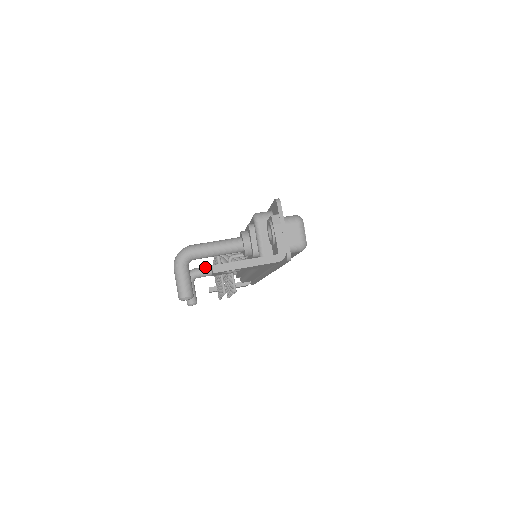
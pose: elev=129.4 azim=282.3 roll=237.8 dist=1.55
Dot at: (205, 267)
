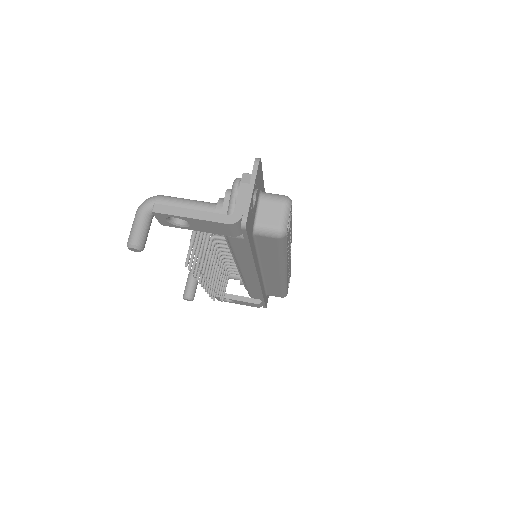
Dot at: occluded
